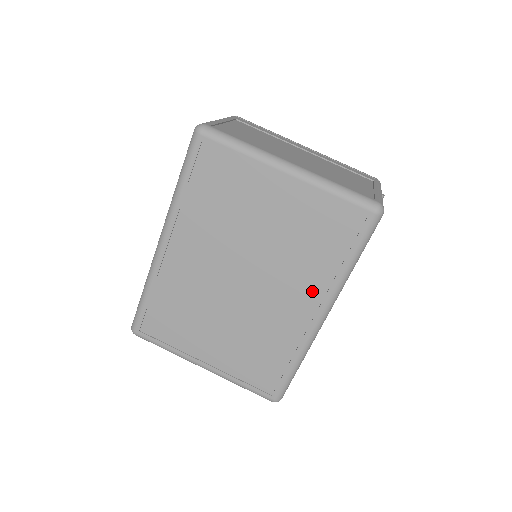
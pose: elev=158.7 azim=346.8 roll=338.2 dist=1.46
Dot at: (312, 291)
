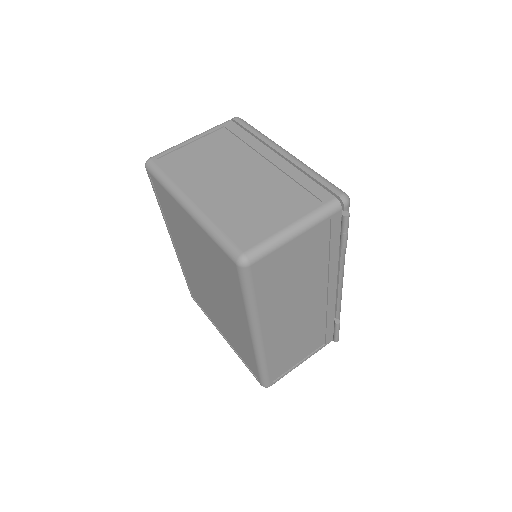
Dot at: (239, 313)
